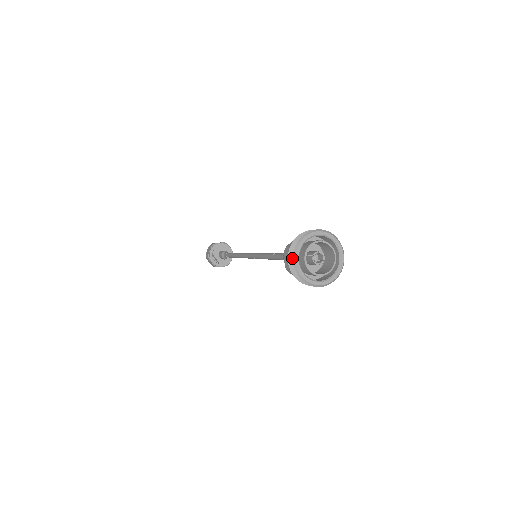
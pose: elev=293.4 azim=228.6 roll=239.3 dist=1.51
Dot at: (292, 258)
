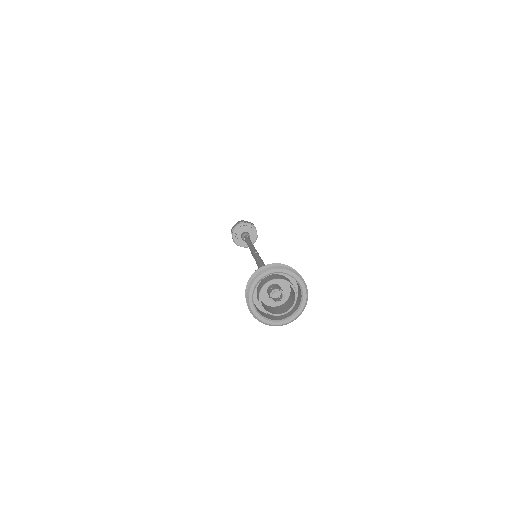
Dot at: (249, 284)
